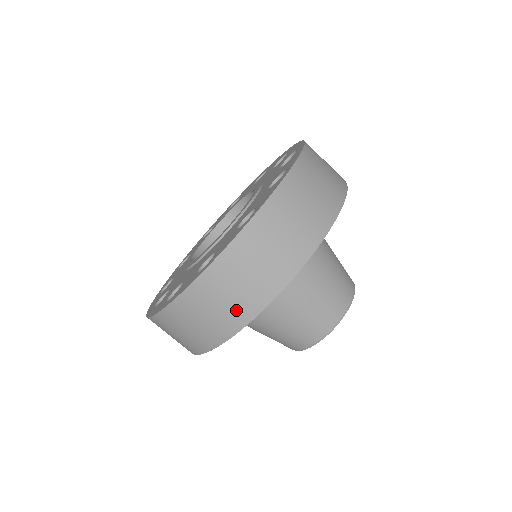
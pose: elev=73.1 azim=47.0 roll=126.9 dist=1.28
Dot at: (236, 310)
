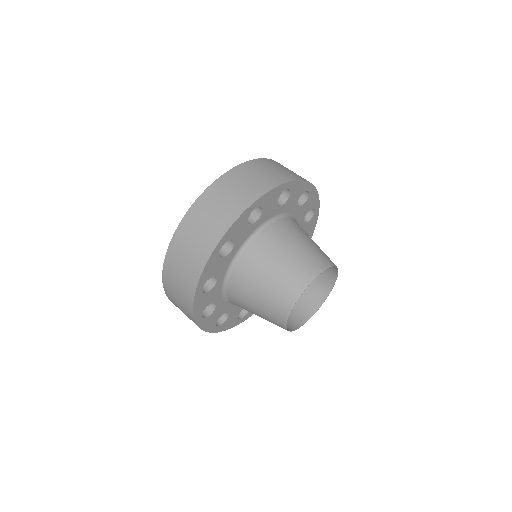
Dot at: (240, 198)
